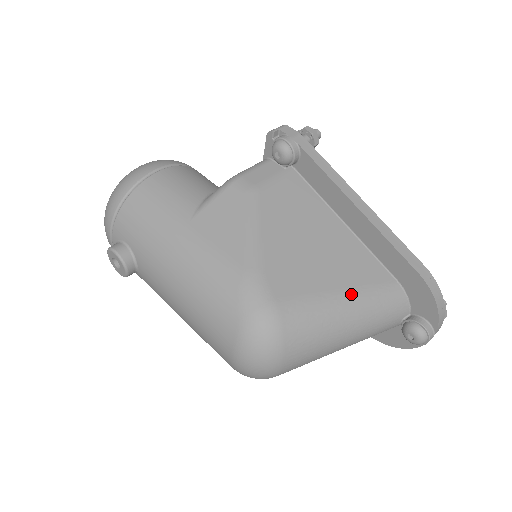
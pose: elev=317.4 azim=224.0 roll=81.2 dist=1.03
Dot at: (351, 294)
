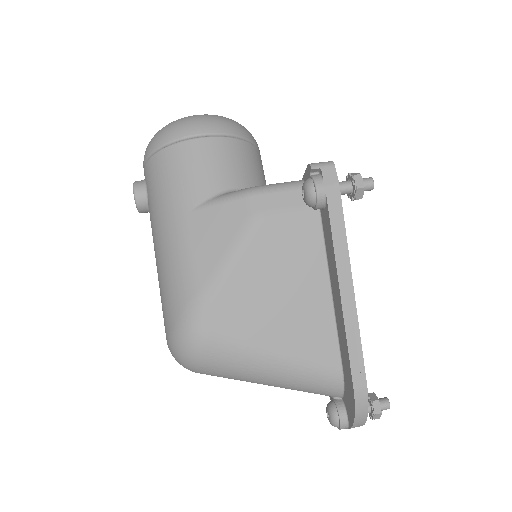
Dot at: (285, 360)
